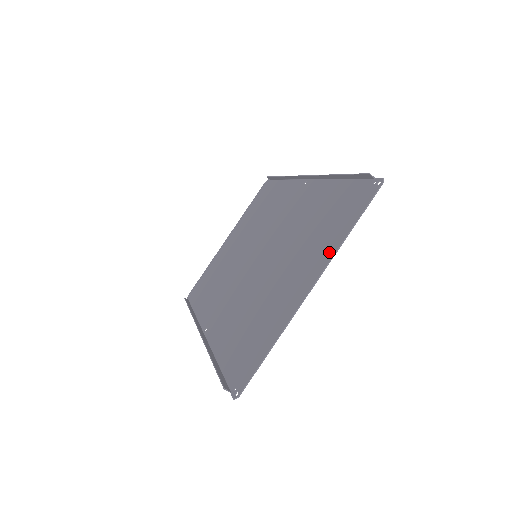
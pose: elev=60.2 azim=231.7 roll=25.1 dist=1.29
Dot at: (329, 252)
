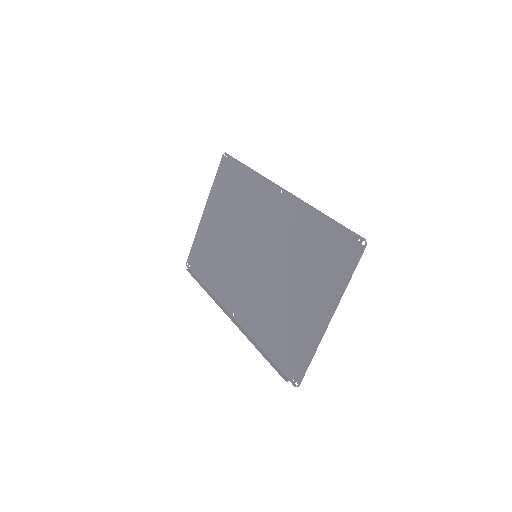
Dot at: (336, 292)
